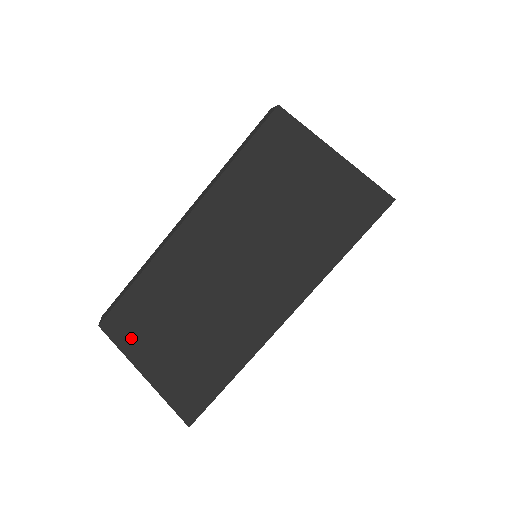
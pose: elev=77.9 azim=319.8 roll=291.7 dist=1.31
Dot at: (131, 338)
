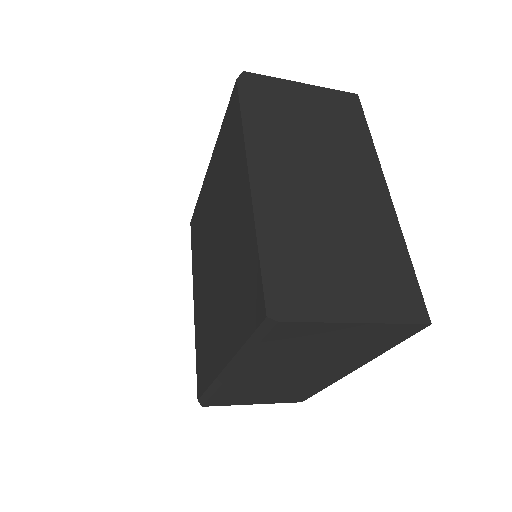
Dot at: (233, 402)
